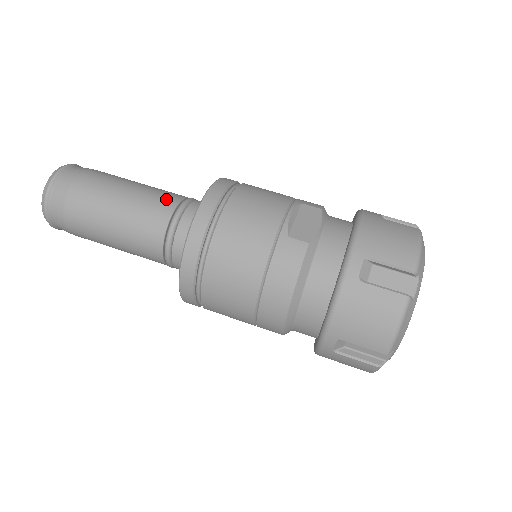
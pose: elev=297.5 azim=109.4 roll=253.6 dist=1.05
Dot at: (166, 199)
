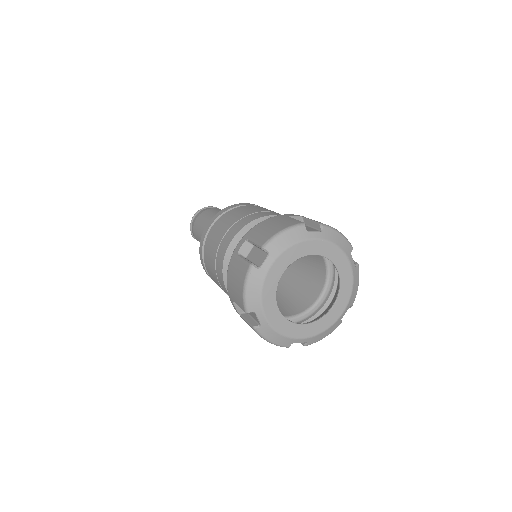
Dot at: occluded
